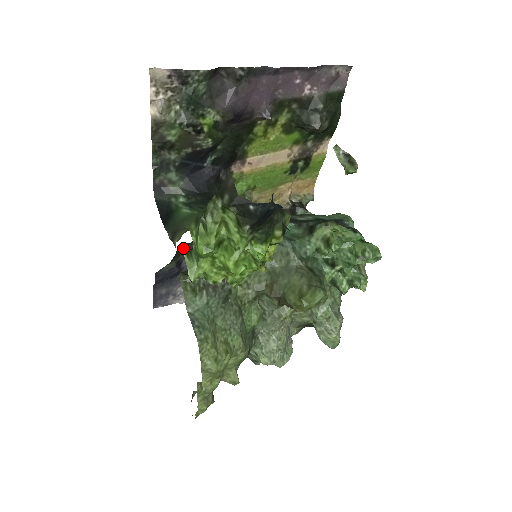
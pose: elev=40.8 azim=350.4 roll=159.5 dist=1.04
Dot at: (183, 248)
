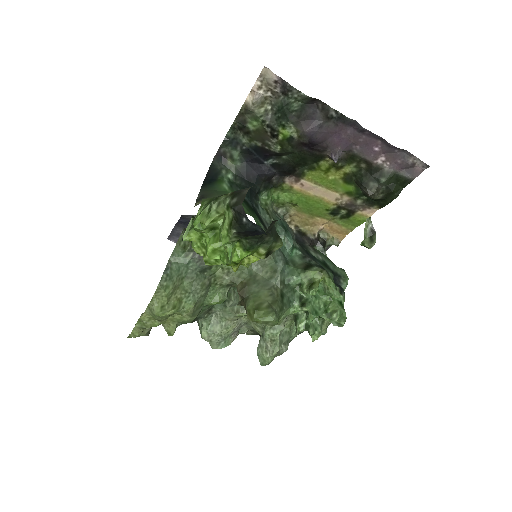
Dot at: occluded
